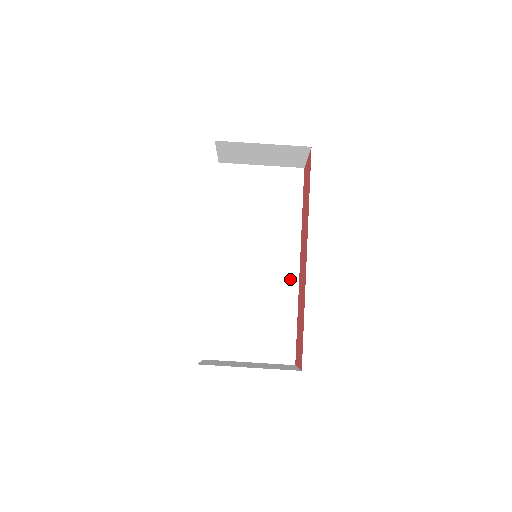
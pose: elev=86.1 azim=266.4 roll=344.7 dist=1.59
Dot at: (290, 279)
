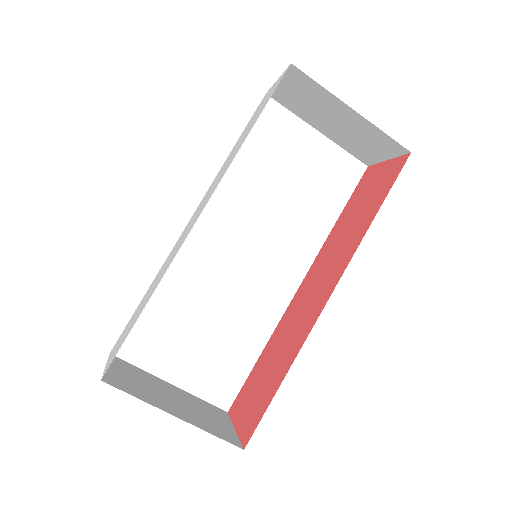
Dot at: (277, 300)
